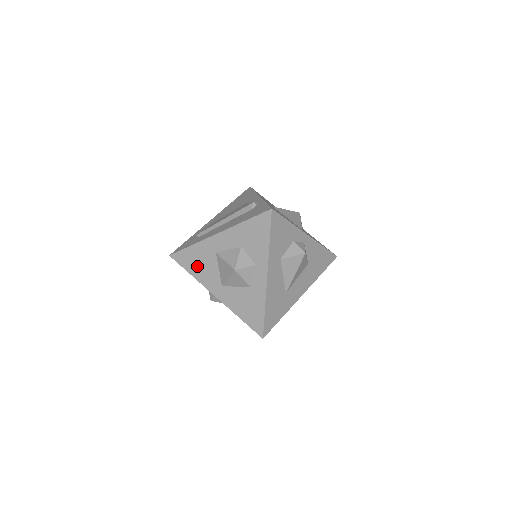
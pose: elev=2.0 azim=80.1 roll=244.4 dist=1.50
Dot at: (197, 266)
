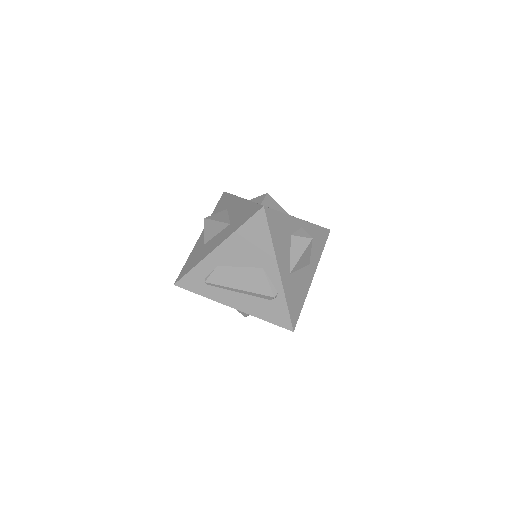
Dot at: occluded
